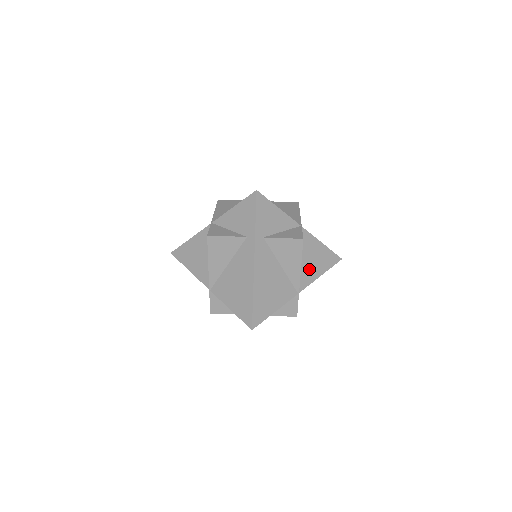
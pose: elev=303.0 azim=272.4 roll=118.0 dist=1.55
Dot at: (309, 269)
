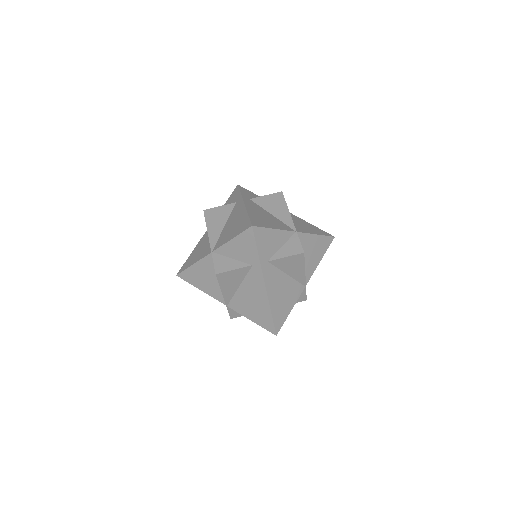
Dot at: (310, 262)
